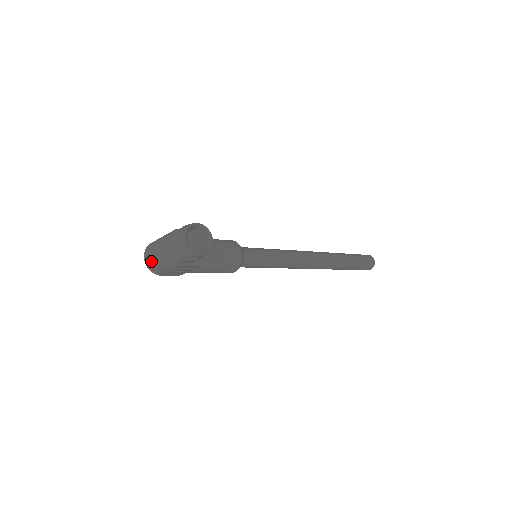
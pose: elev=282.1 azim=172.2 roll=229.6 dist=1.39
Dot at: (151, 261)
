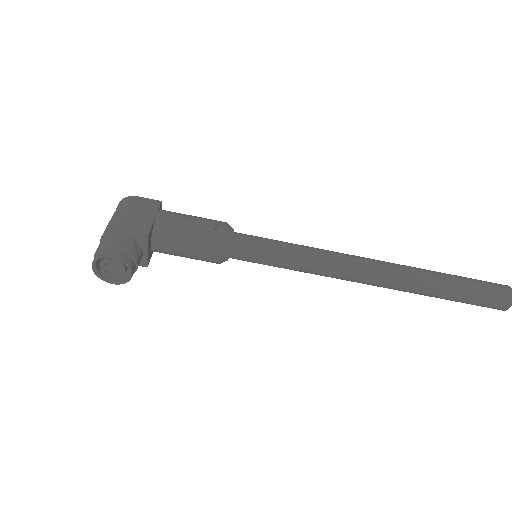
Dot at: occluded
